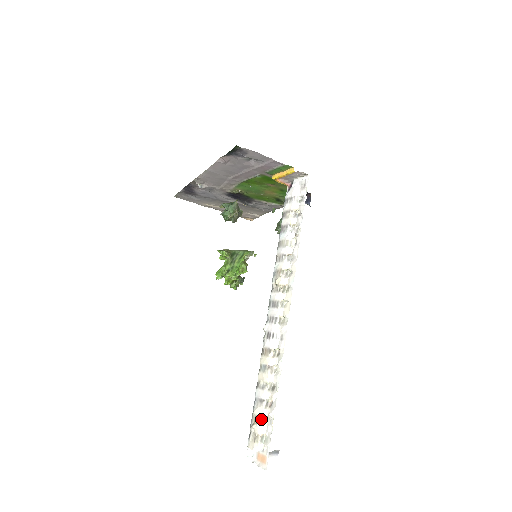
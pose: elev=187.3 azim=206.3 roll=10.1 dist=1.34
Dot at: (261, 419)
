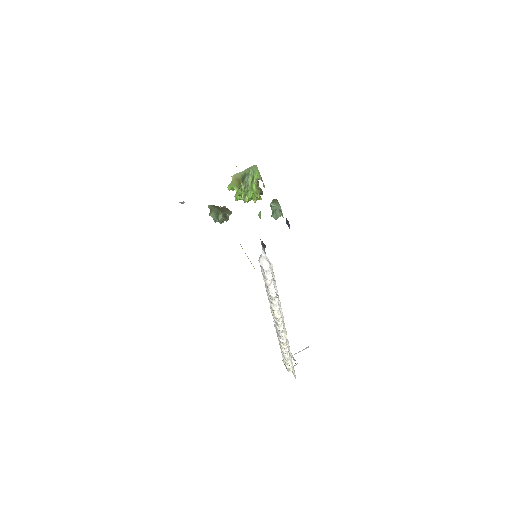
Dot at: (287, 363)
